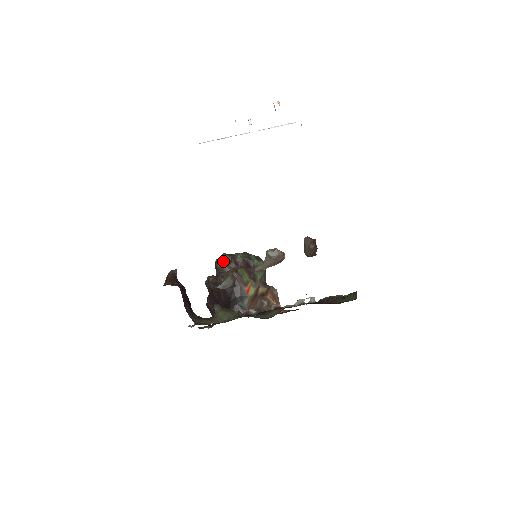
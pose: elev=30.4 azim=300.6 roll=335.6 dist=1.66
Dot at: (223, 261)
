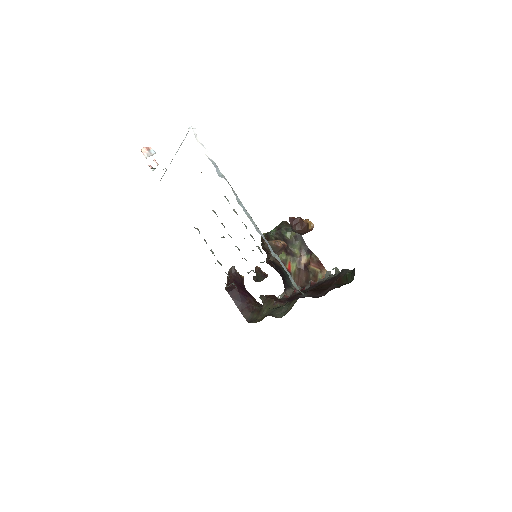
Dot at: (263, 244)
